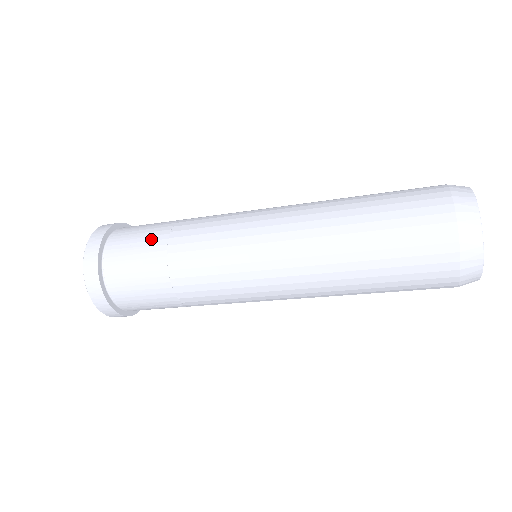
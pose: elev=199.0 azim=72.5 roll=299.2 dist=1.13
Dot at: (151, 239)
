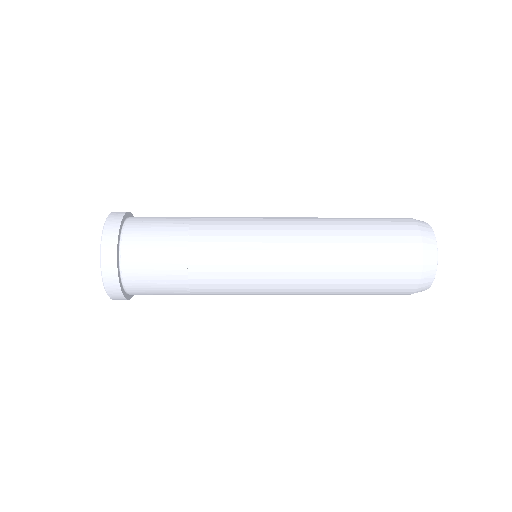
Dot at: (173, 220)
